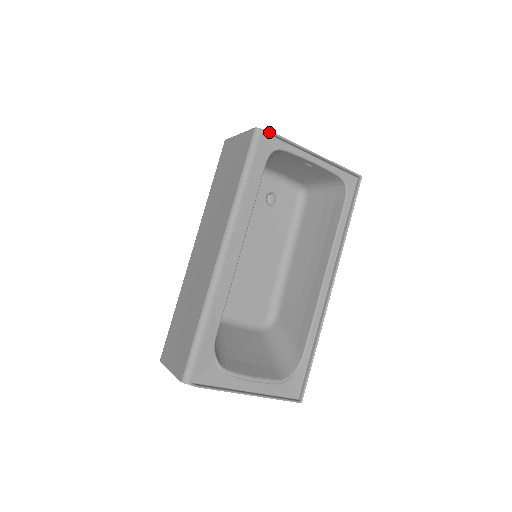
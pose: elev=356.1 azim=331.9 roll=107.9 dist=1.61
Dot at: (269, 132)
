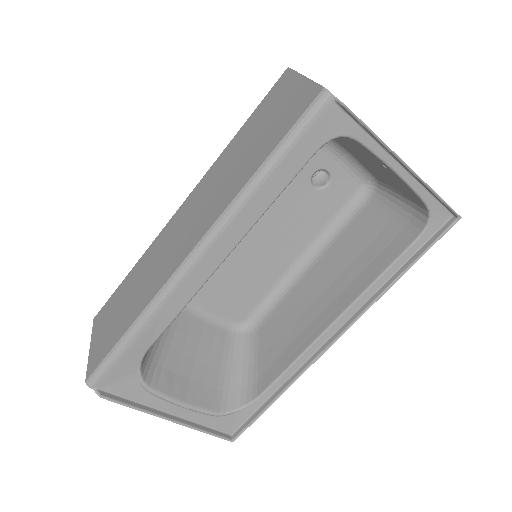
Dot at: (343, 106)
